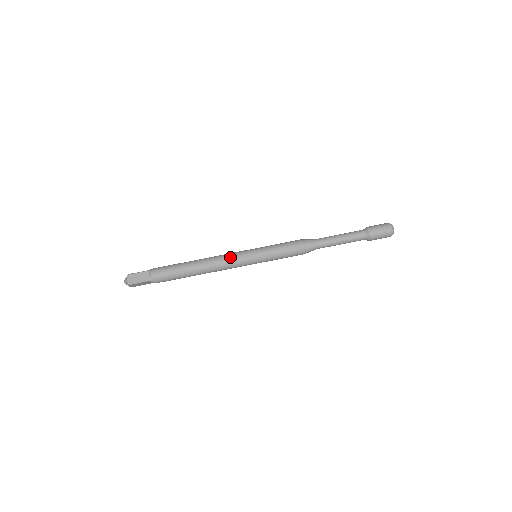
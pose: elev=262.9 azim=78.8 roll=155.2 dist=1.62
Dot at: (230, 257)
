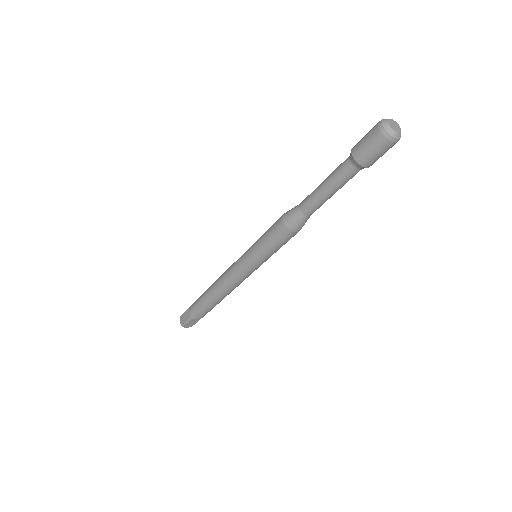
Dot at: (239, 280)
